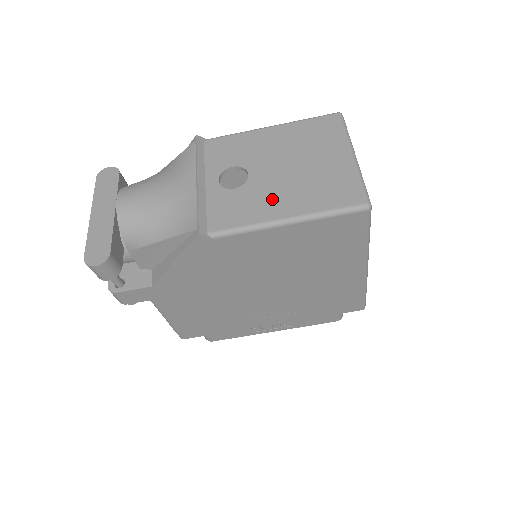
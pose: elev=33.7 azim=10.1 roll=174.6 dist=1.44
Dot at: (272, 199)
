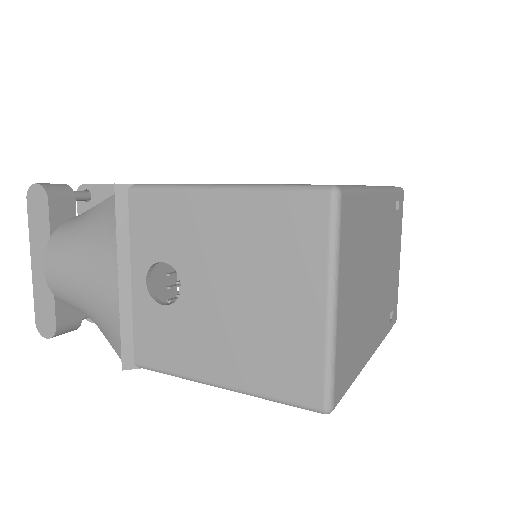
Dot at: (205, 345)
